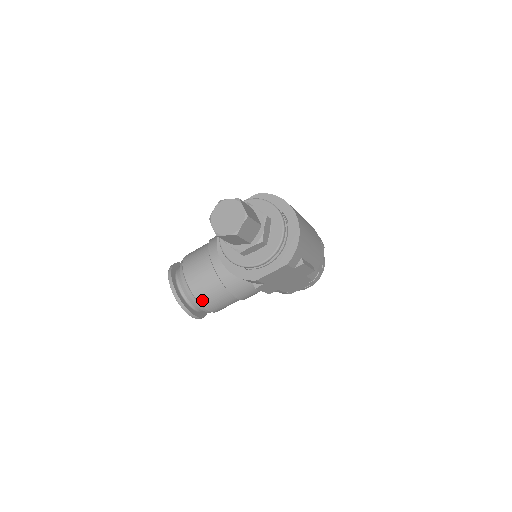
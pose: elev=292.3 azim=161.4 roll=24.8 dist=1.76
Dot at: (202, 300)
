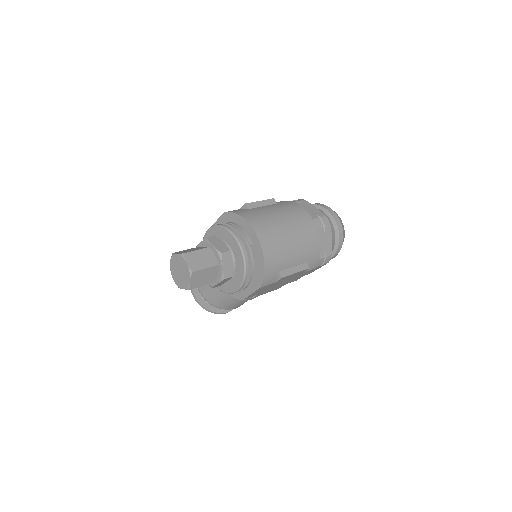
Dot at: (218, 306)
